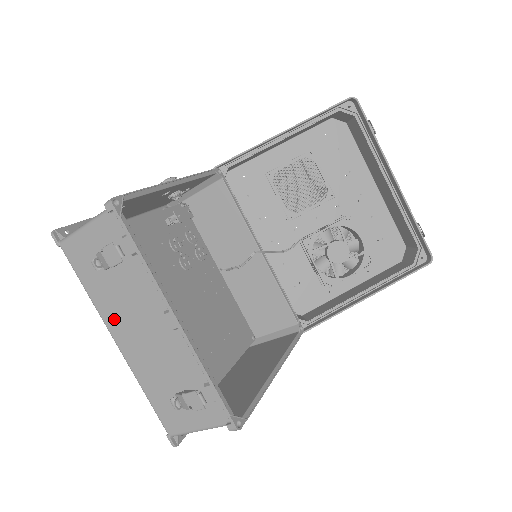
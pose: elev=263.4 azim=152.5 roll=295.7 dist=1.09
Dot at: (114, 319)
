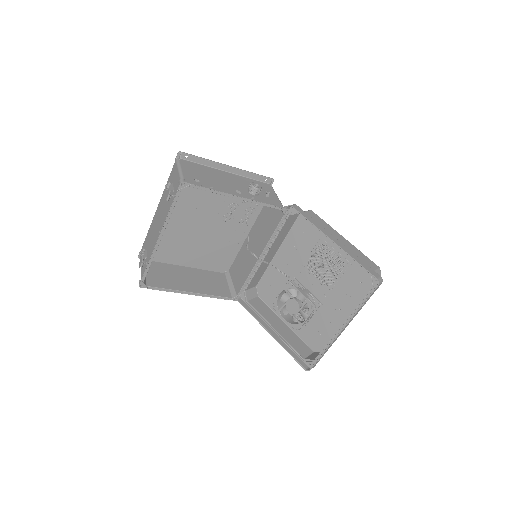
Dot at: (161, 204)
